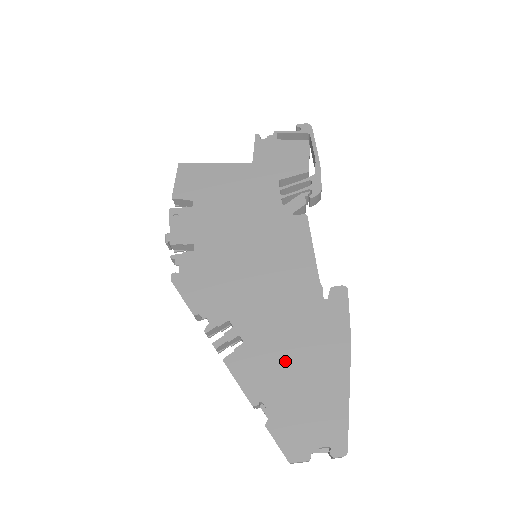
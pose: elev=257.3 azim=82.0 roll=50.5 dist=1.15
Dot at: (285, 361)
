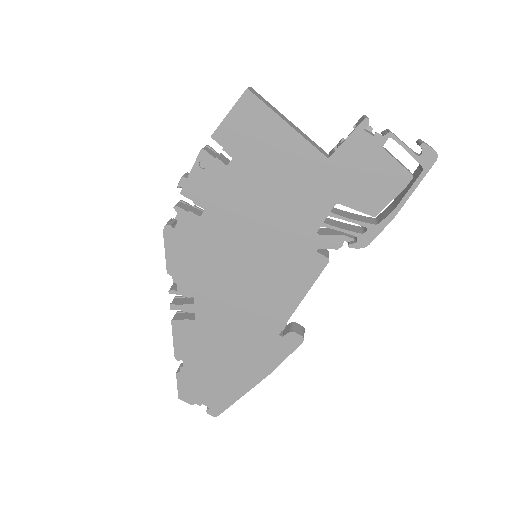
Dot at: (216, 351)
